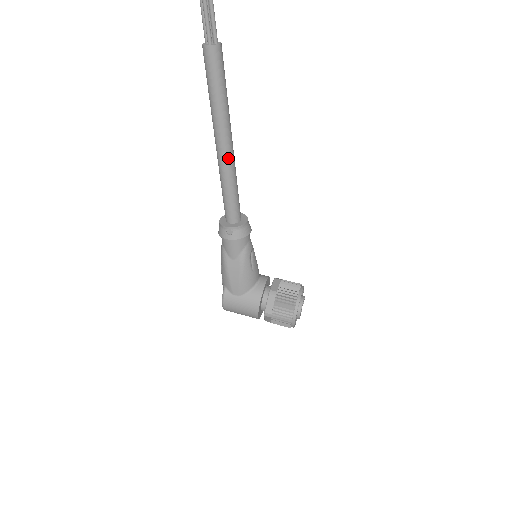
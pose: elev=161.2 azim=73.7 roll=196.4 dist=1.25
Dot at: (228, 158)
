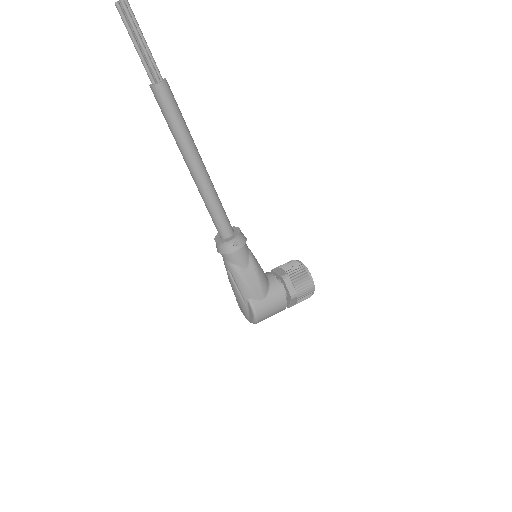
Dot at: (207, 177)
